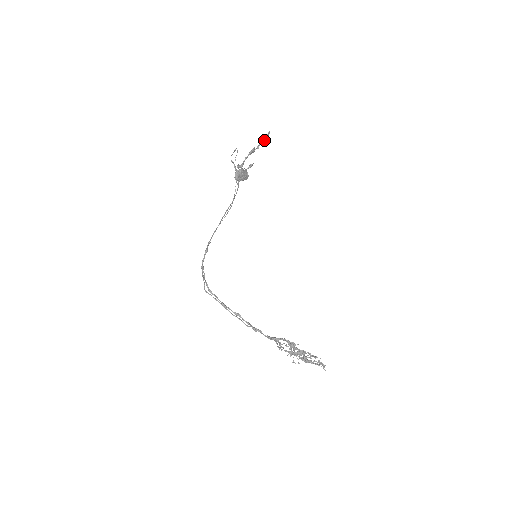
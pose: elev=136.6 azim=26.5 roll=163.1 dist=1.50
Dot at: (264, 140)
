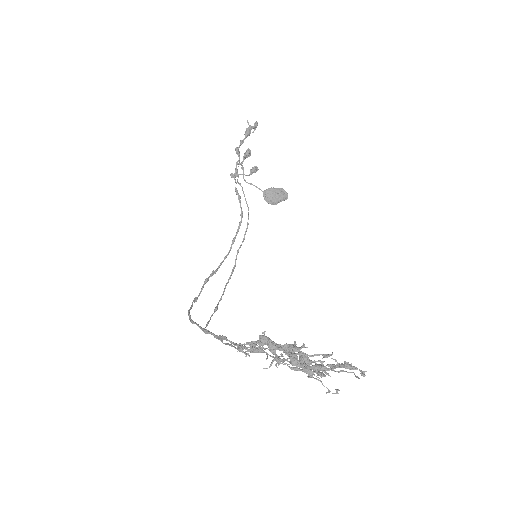
Dot at: (247, 132)
